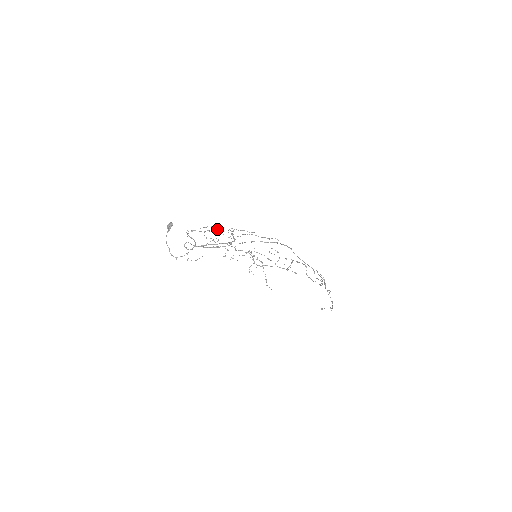
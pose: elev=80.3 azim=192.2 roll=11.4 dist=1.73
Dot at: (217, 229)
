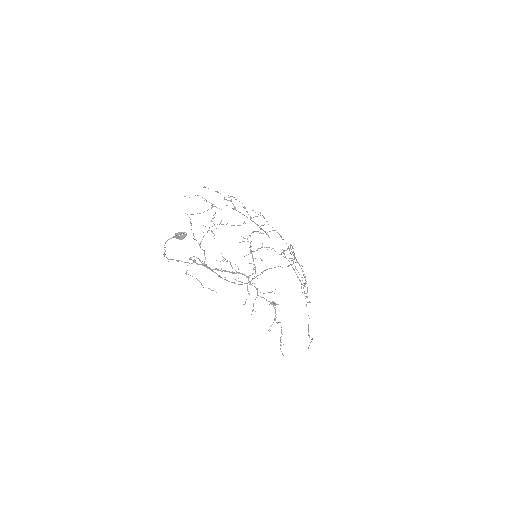
Dot at: occluded
